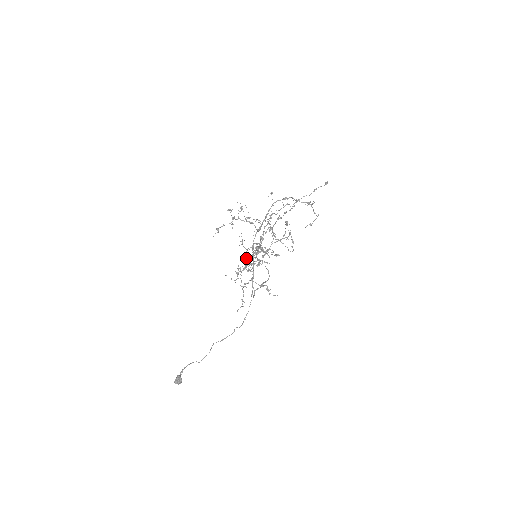
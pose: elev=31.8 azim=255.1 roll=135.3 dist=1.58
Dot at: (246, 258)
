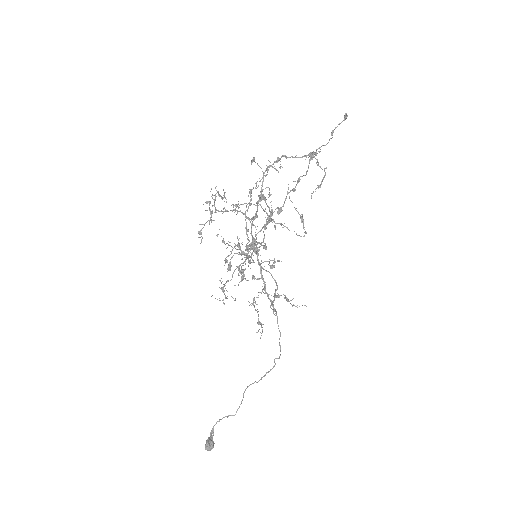
Dot at: (230, 264)
